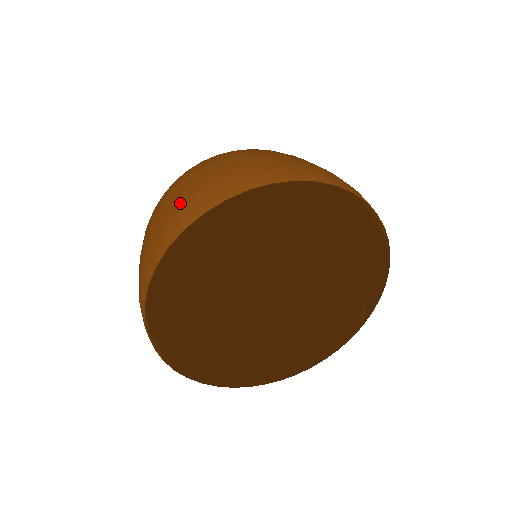
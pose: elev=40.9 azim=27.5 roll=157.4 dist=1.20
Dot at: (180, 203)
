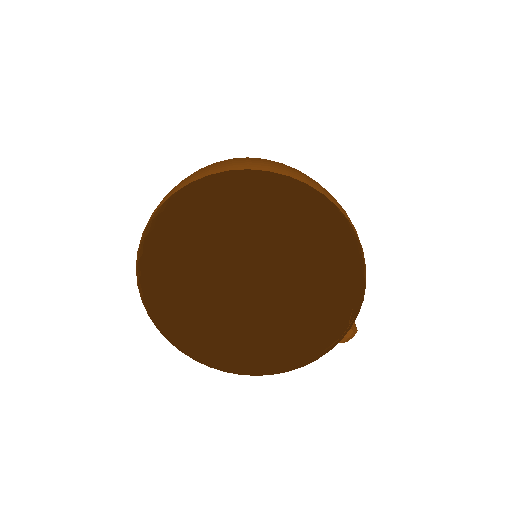
Dot at: (182, 181)
